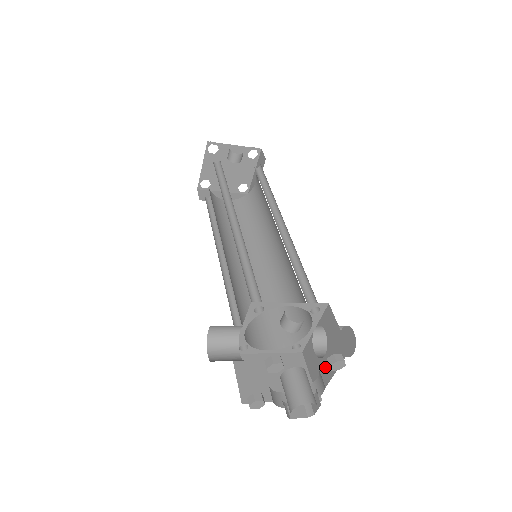
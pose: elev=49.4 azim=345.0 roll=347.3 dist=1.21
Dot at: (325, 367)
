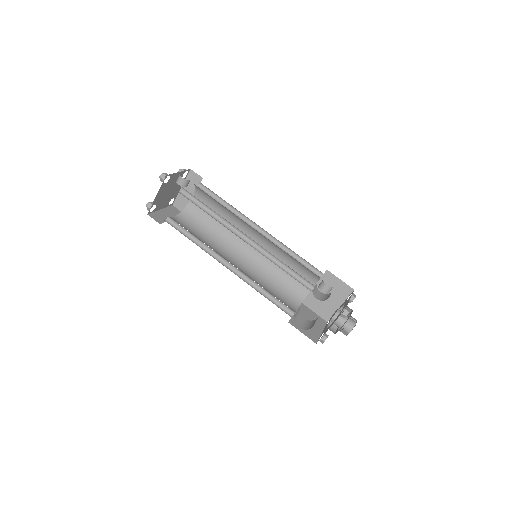
Dot at: (331, 304)
